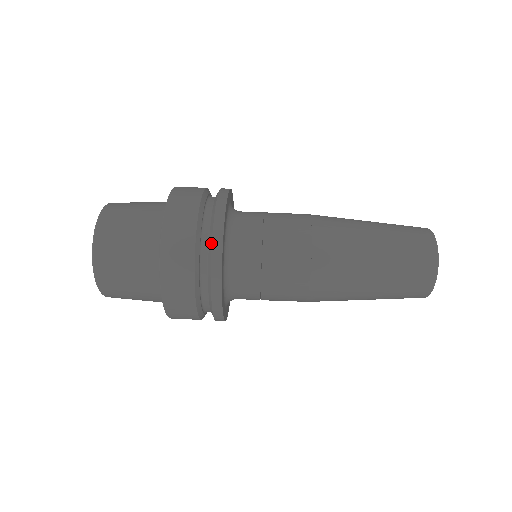
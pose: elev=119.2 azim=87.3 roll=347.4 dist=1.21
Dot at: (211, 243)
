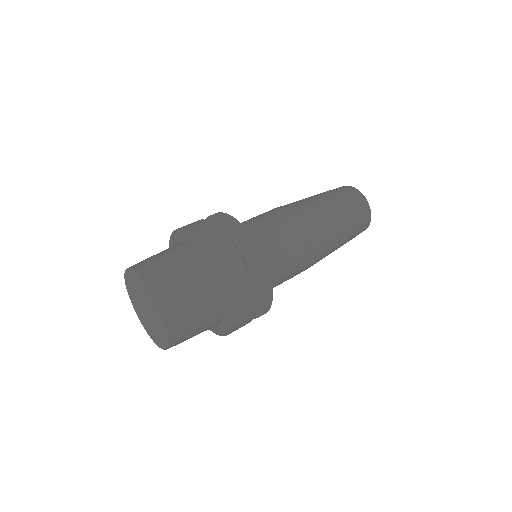
Dot at: (262, 279)
